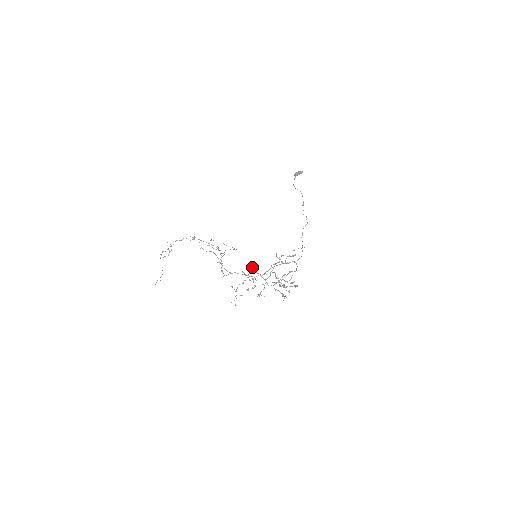
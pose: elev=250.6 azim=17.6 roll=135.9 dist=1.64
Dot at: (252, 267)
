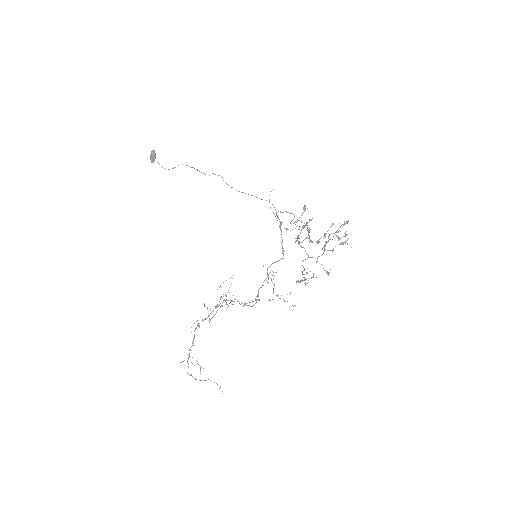
Dot at: occluded
